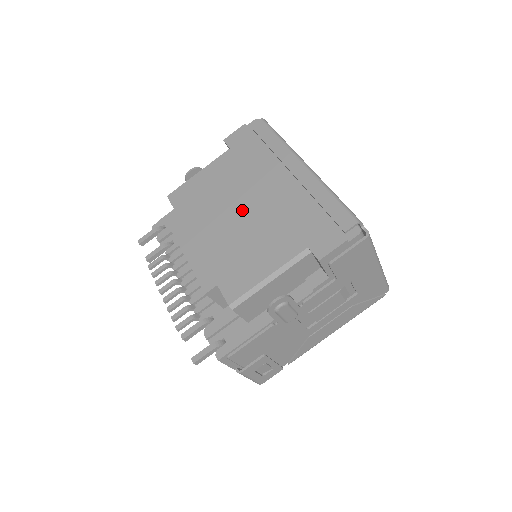
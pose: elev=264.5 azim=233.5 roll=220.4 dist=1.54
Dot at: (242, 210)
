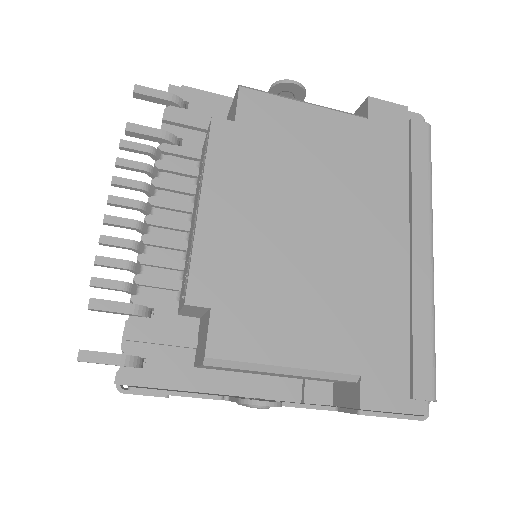
Dot at: (321, 229)
